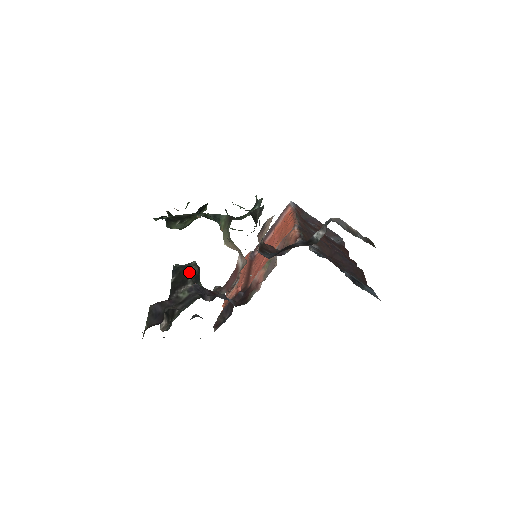
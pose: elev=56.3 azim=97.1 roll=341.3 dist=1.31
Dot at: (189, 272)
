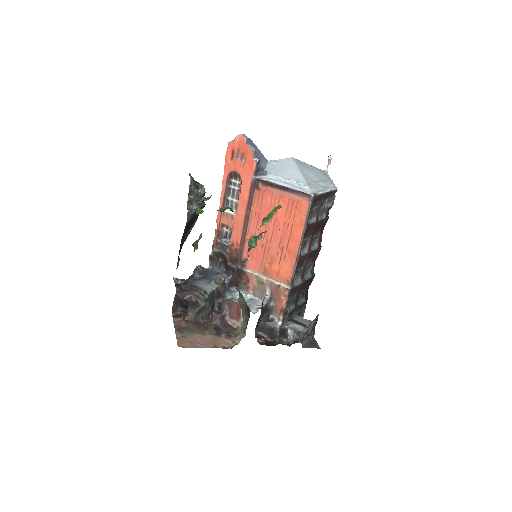
Dot at: occluded
